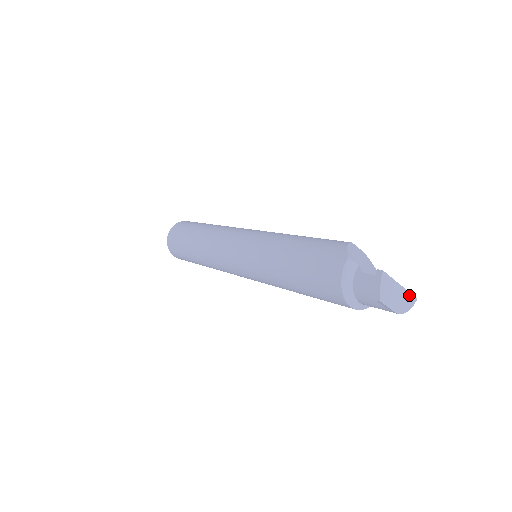
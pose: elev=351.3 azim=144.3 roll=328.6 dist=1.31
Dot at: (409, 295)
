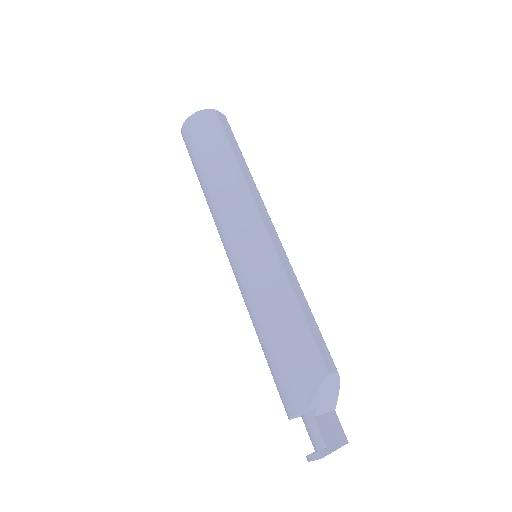
Dot at: (341, 446)
